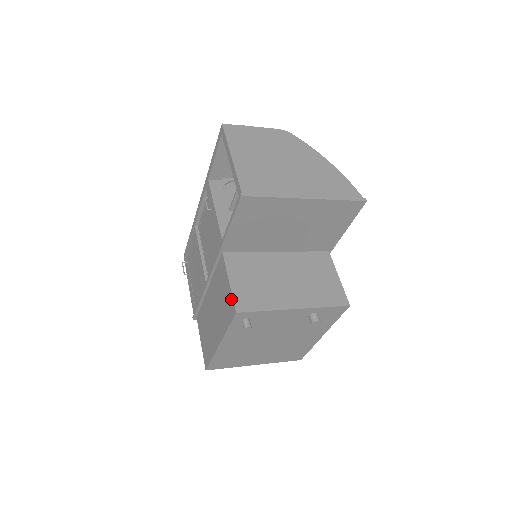
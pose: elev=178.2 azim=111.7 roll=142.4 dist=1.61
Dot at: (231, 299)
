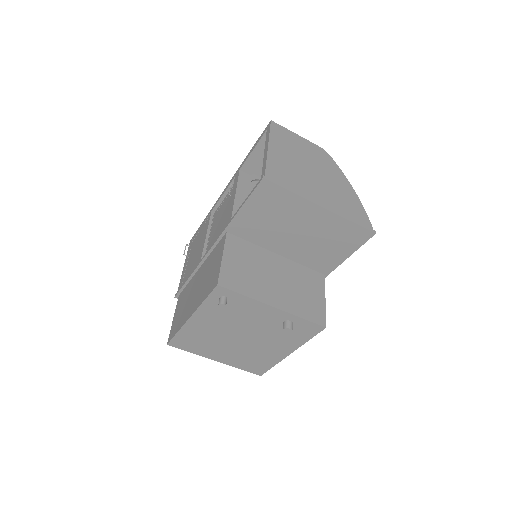
Dot at: (218, 273)
